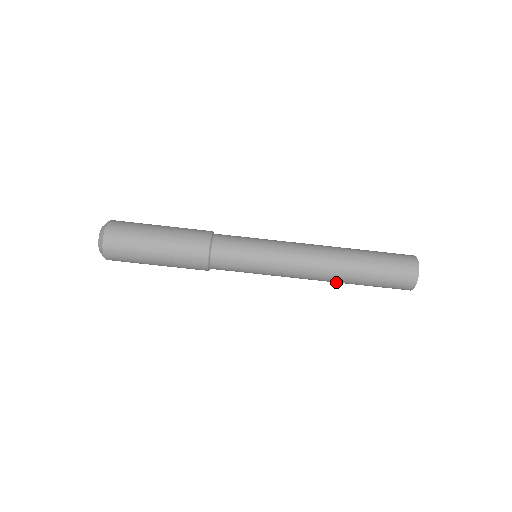
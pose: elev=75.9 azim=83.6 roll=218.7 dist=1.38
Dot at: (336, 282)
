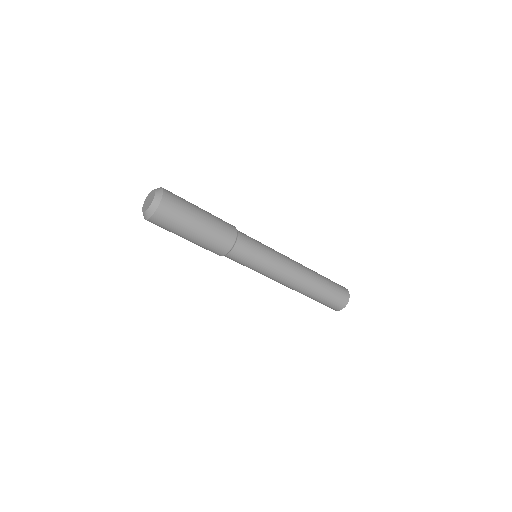
Dot at: occluded
